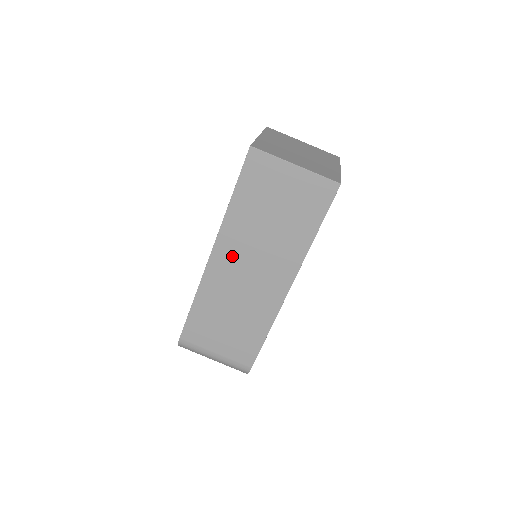
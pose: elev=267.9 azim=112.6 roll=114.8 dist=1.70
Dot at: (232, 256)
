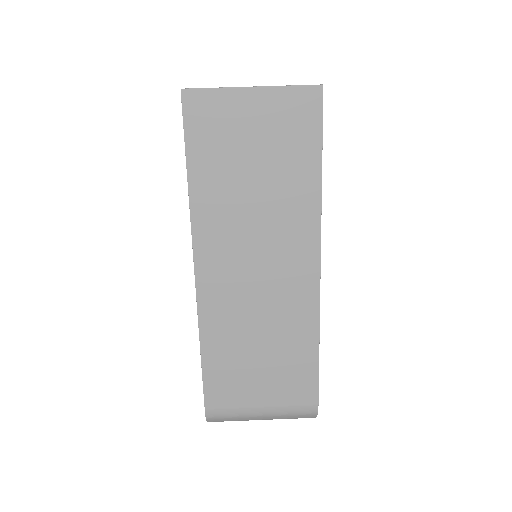
Dot at: (224, 258)
